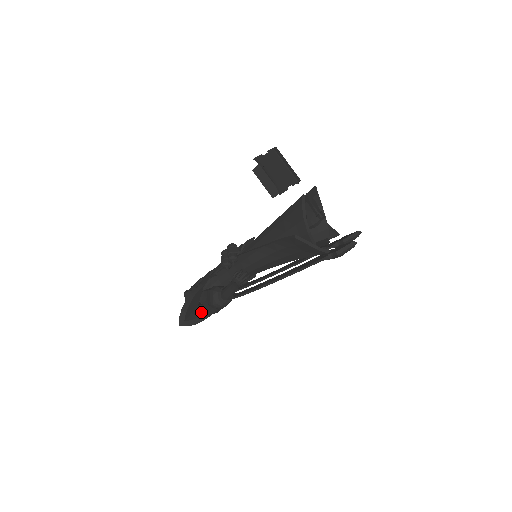
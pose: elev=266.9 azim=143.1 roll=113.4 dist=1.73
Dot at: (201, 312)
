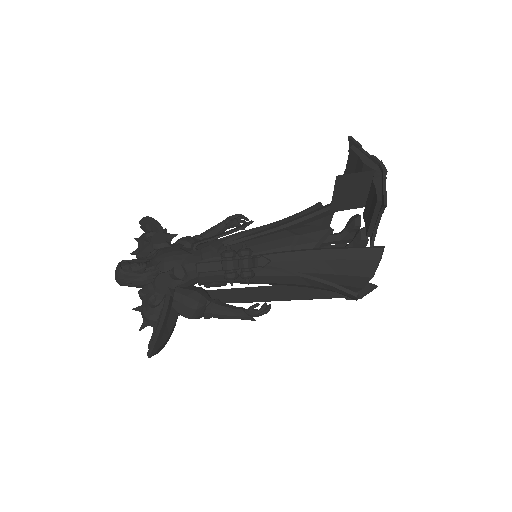
Dot at: (169, 325)
